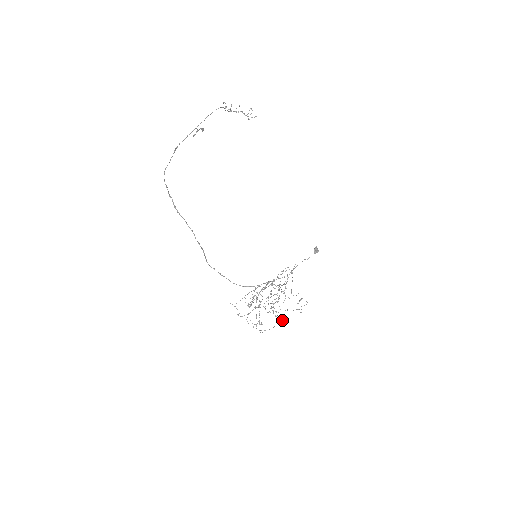
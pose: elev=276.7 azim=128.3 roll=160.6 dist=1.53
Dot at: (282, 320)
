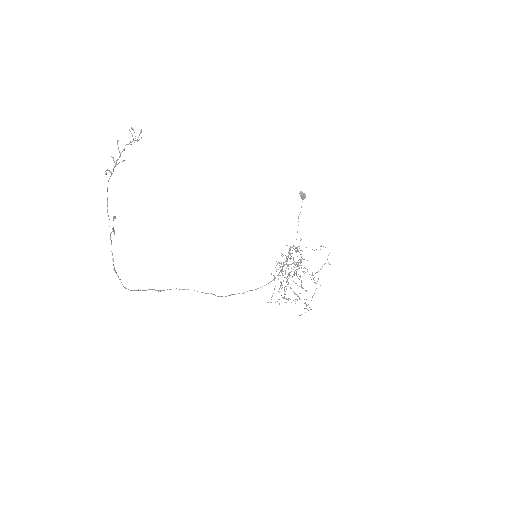
Dot at: occluded
